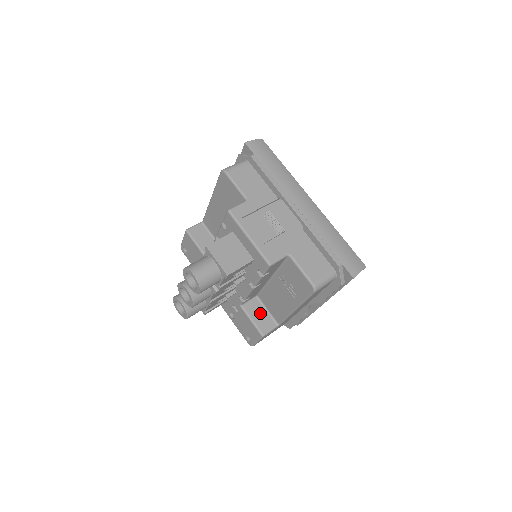
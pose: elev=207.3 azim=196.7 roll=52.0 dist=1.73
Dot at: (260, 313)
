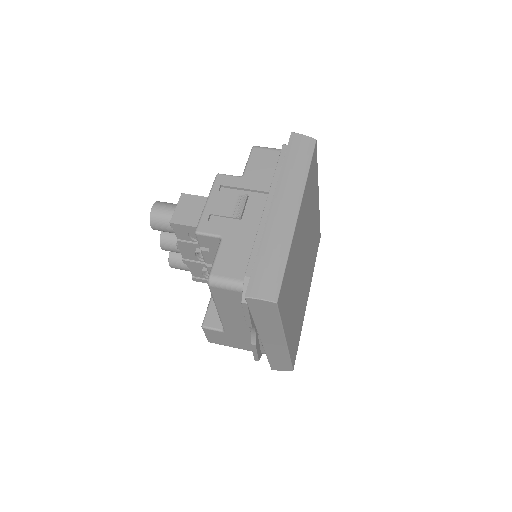
Dot at: occluded
